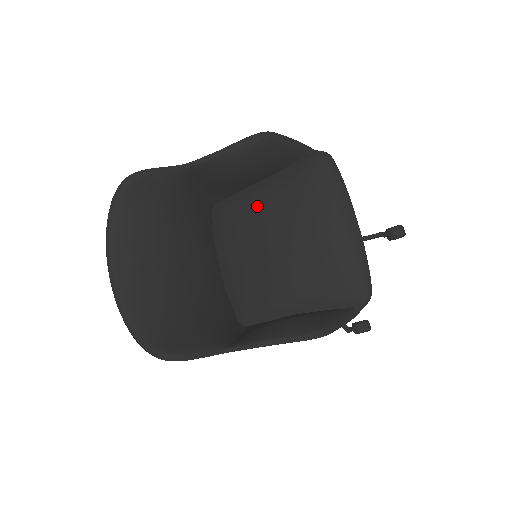
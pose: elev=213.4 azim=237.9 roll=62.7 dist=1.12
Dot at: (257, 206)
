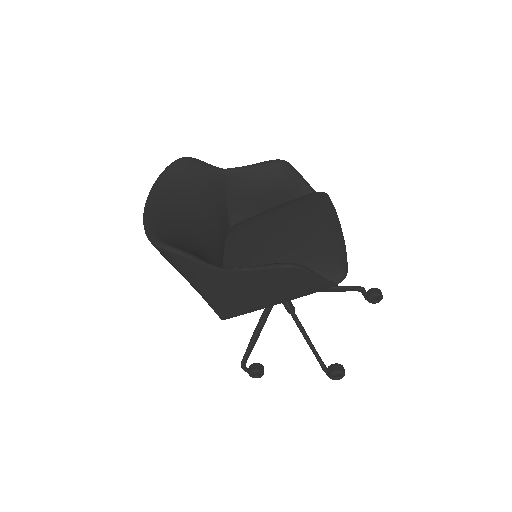
Dot at: (266, 218)
